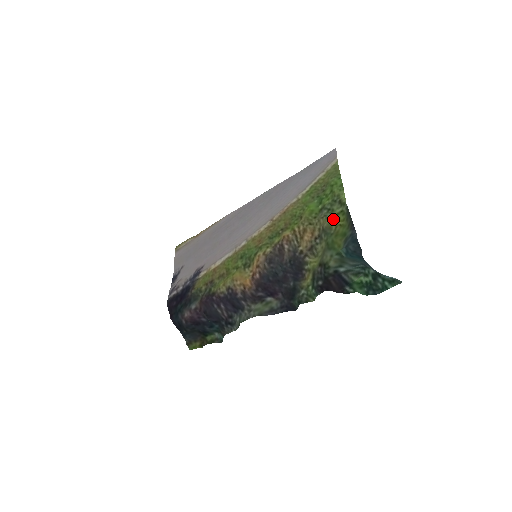
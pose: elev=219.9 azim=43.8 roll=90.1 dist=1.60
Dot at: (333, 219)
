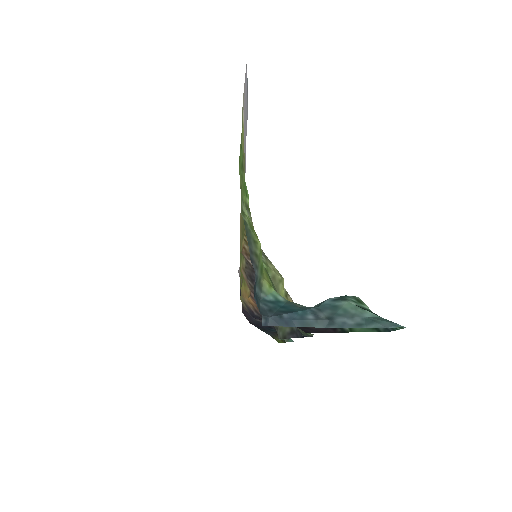
Dot at: occluded
